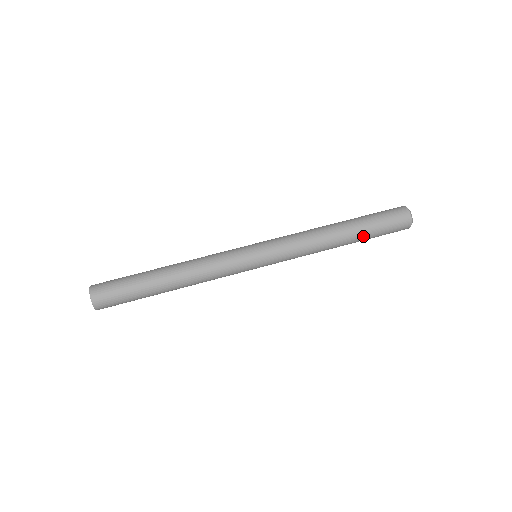
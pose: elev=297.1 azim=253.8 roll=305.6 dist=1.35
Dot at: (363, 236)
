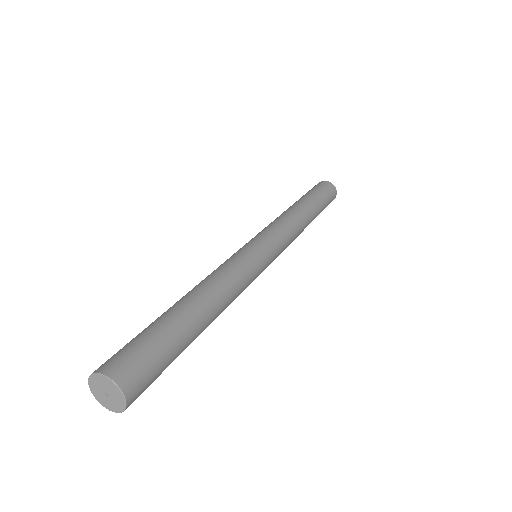
Dot at: (313, 199)
